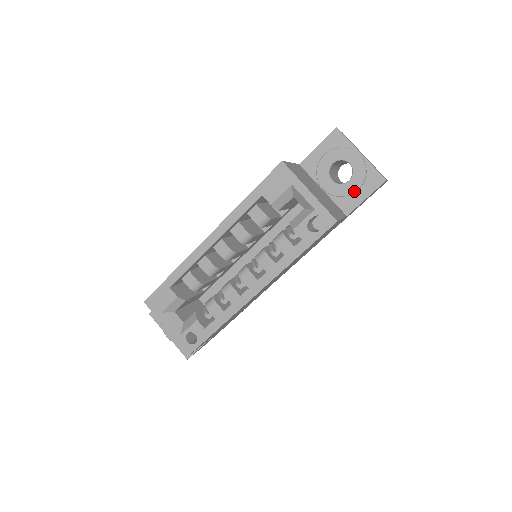
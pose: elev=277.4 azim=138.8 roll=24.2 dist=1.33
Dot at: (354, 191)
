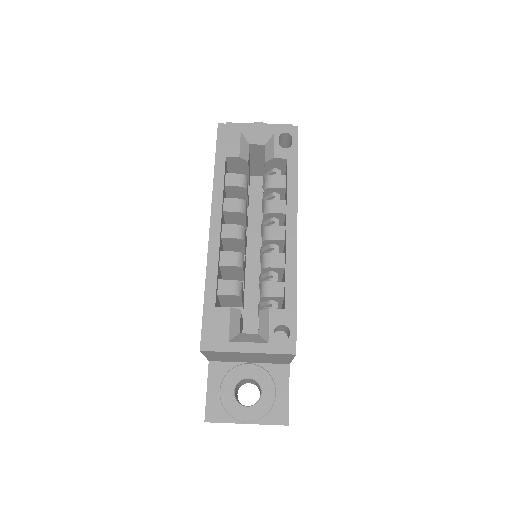
Dot at: occluded
